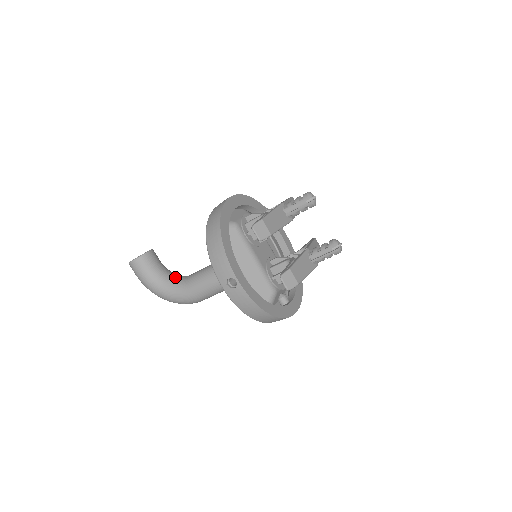
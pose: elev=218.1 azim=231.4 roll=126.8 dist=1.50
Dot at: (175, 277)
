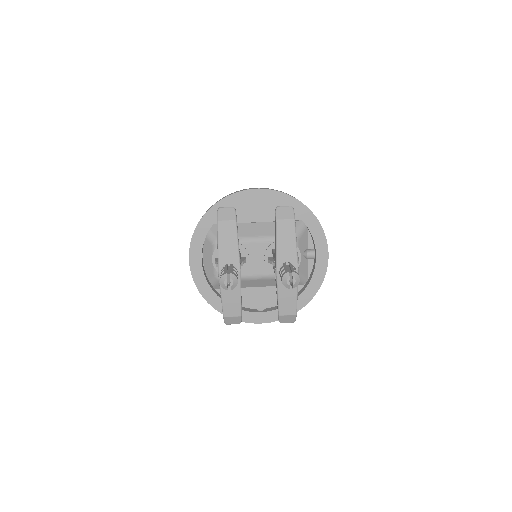
Dot at: occluded
